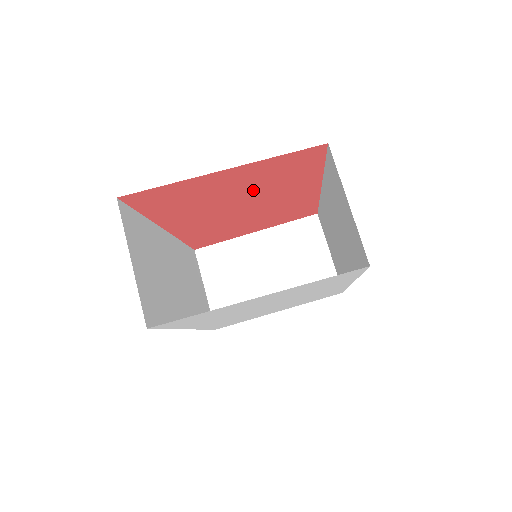
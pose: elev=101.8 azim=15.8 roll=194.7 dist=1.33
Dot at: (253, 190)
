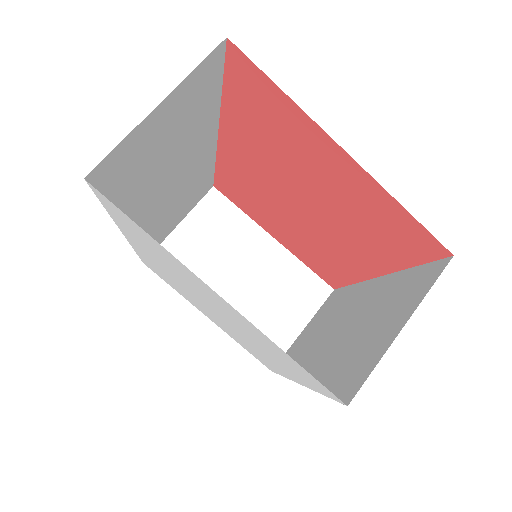
Dot at: (331, 204)
